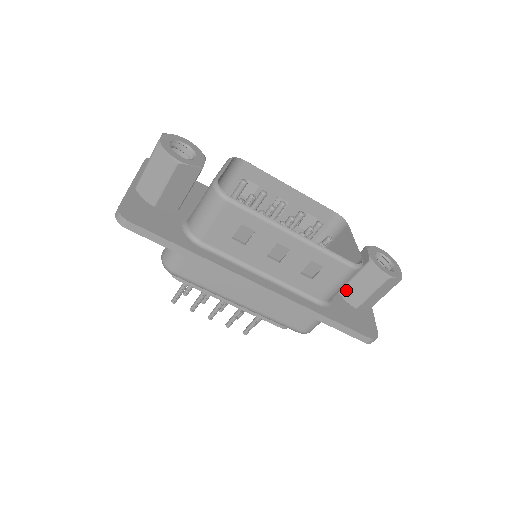
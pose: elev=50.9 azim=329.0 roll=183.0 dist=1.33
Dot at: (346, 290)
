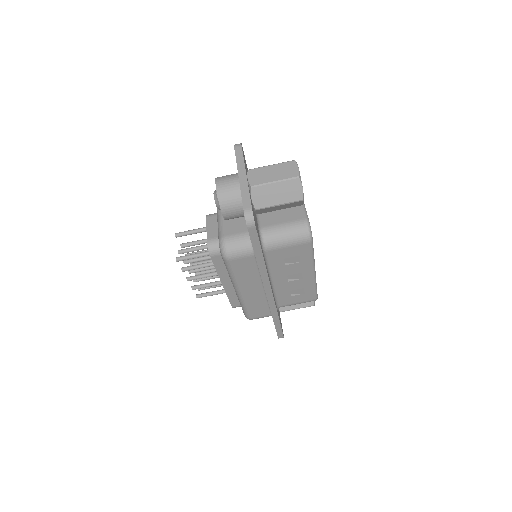
Dot at: occluded
